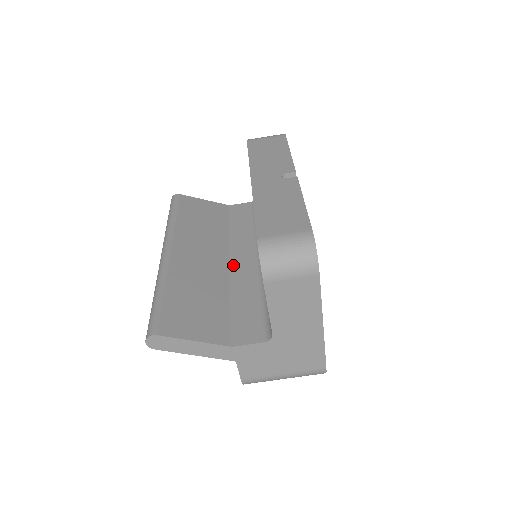
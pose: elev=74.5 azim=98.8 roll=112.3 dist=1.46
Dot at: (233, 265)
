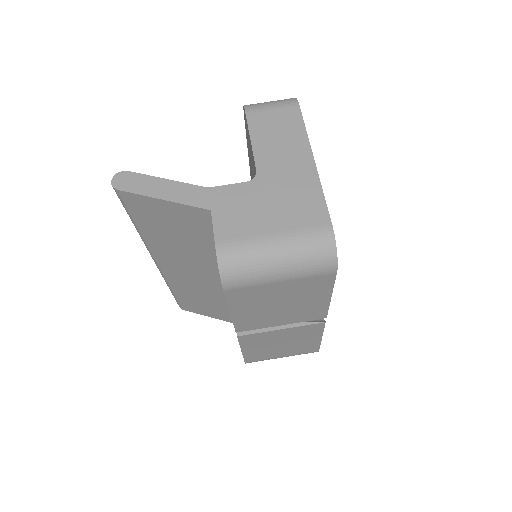
Dot at: occluded
